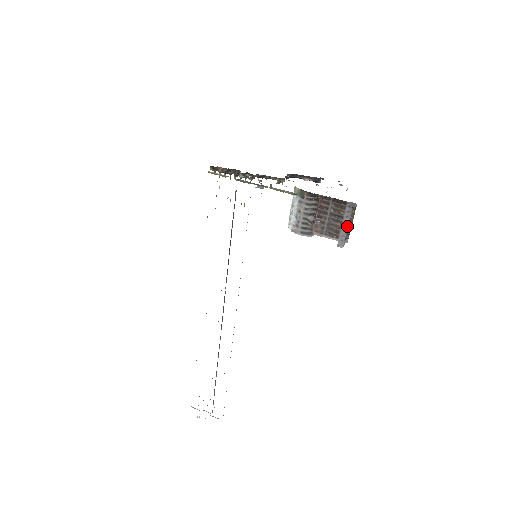
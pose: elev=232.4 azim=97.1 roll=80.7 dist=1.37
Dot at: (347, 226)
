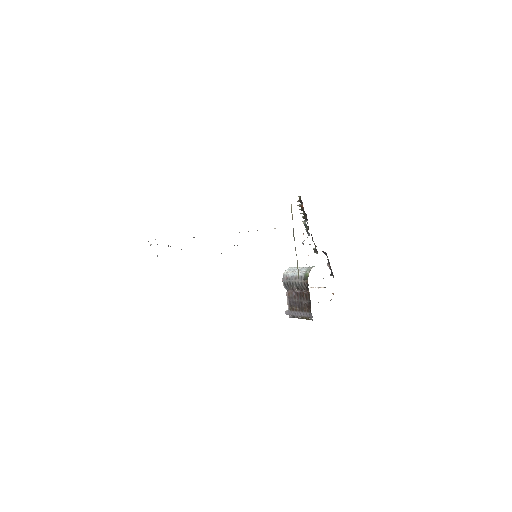
Dot at: (299, 316)
